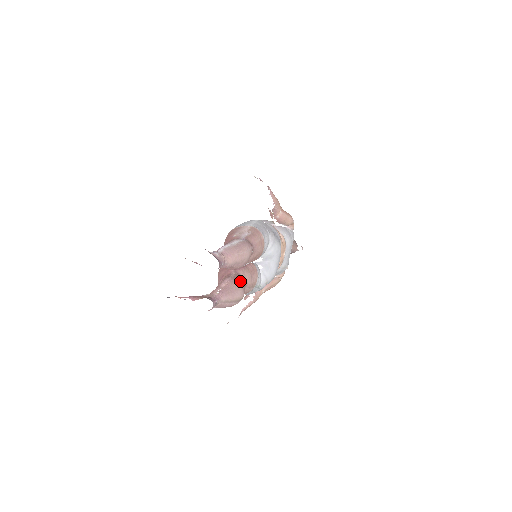
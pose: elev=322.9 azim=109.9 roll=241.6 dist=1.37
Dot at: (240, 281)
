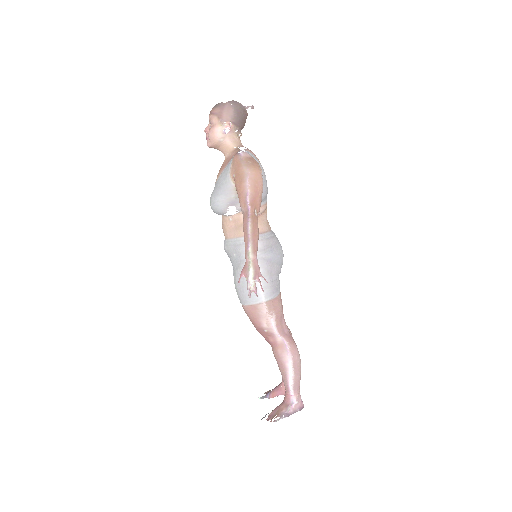
Dot at: occluded
